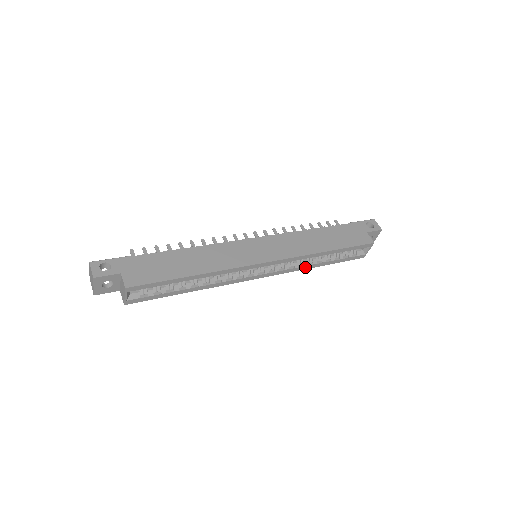
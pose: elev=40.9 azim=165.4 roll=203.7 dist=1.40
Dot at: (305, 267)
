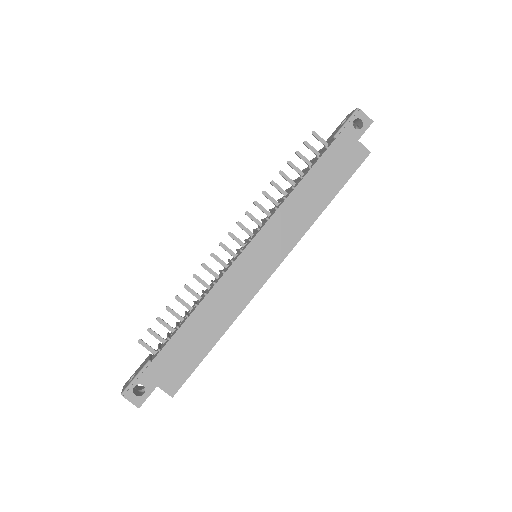
Dot at: occluded
